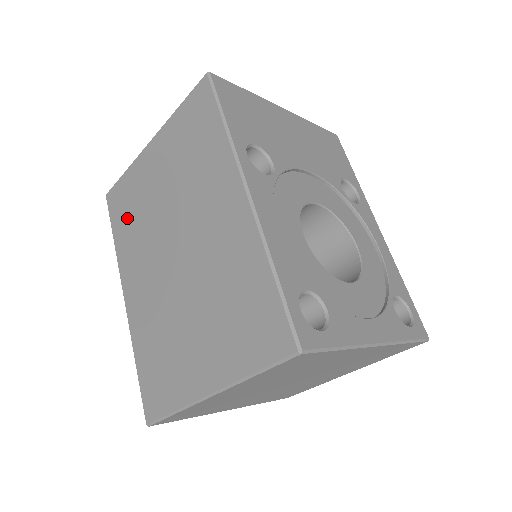
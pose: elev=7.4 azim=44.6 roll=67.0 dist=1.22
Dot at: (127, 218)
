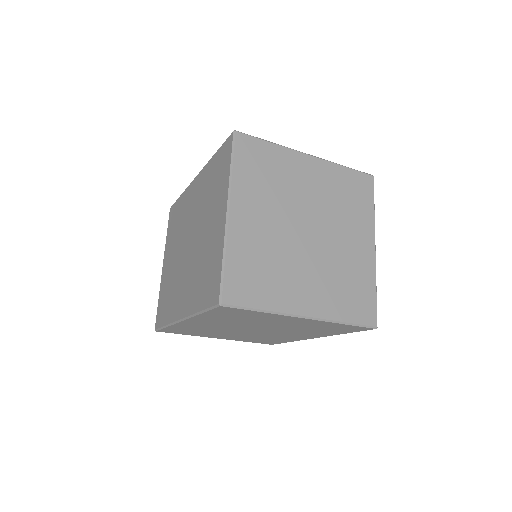
Dot at: (166, 302)
